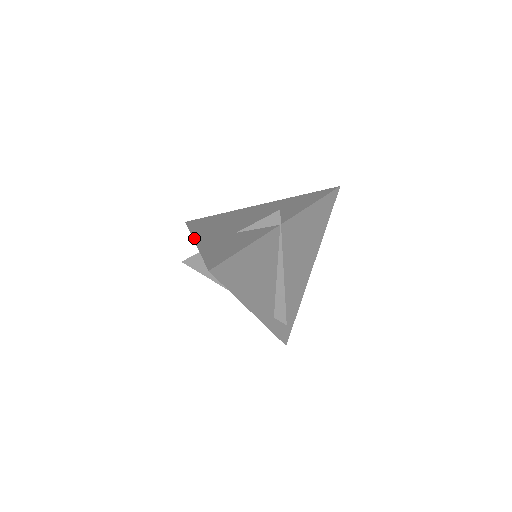
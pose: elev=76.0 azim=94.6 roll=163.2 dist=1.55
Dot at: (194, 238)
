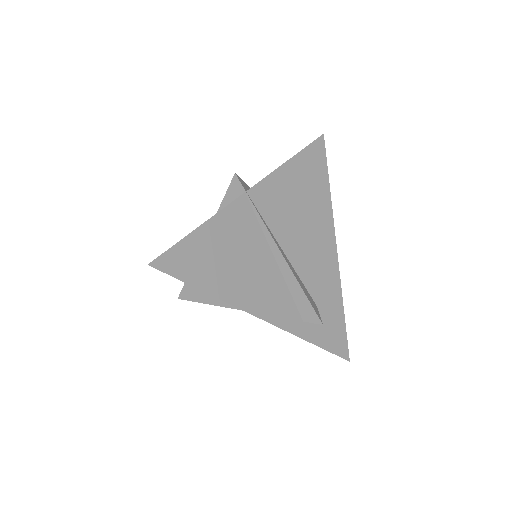
Dot at: occluded
